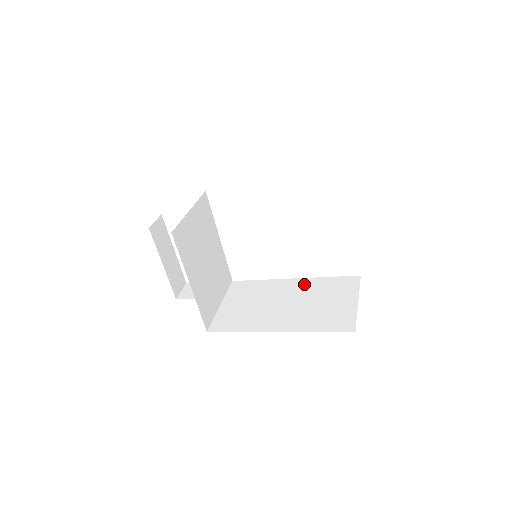
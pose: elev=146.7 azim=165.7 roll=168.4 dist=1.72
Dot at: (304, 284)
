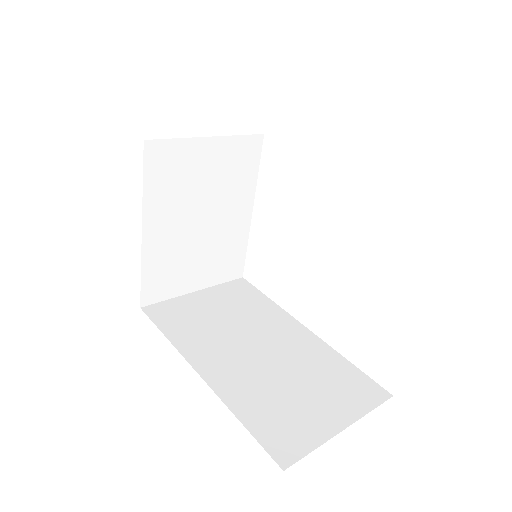
Dot at: (308, 344)
